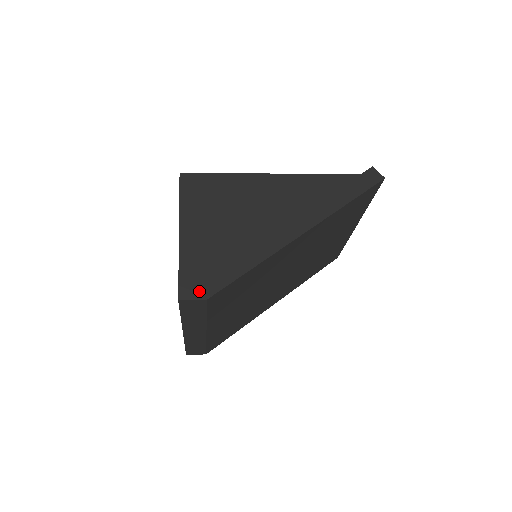
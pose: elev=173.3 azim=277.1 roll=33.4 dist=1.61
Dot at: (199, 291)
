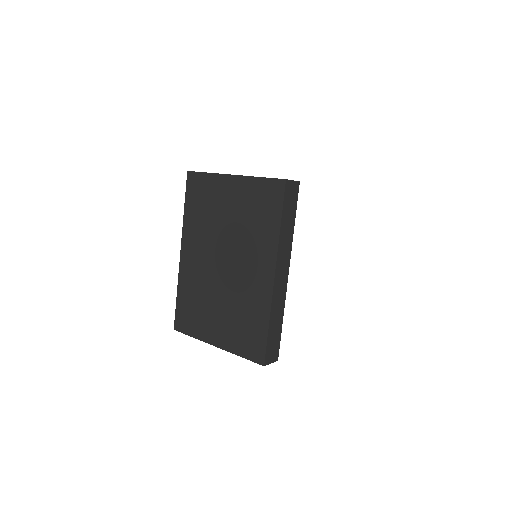
Dot at: occluded
